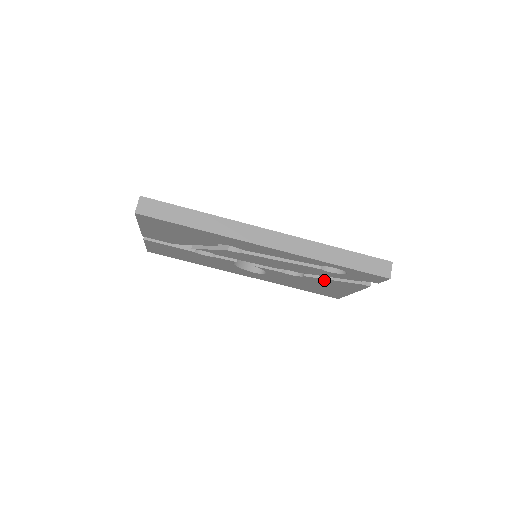
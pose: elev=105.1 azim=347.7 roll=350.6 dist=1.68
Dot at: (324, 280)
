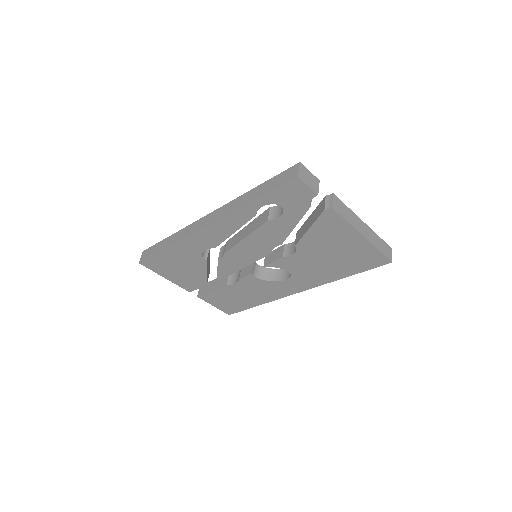
Dot at: (309, 237)
